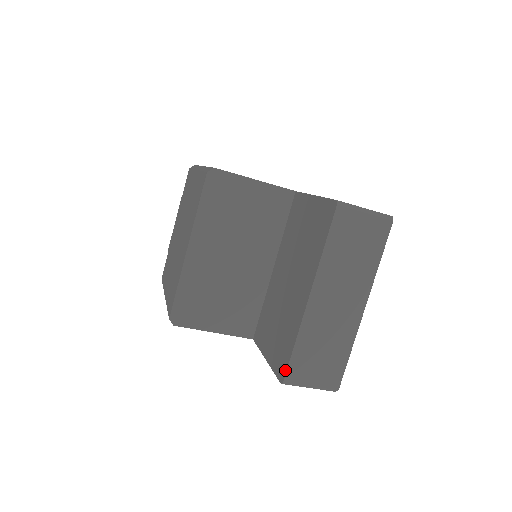
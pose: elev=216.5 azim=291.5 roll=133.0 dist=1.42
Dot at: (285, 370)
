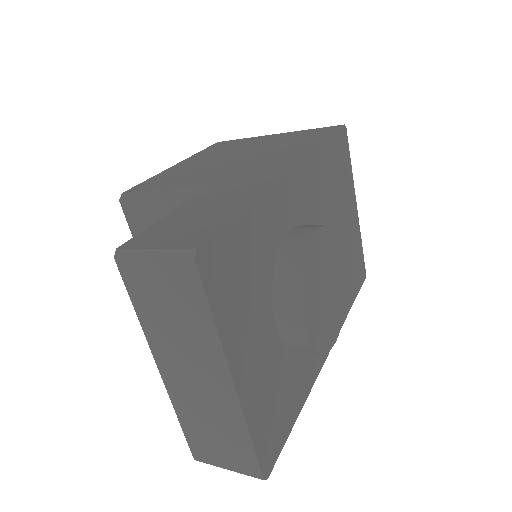
Dot at: (192, 447)
